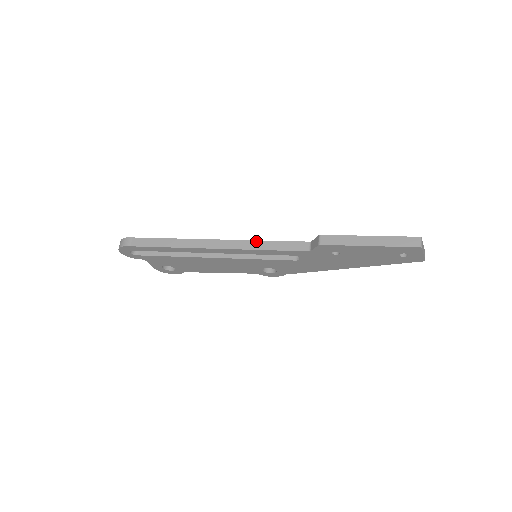
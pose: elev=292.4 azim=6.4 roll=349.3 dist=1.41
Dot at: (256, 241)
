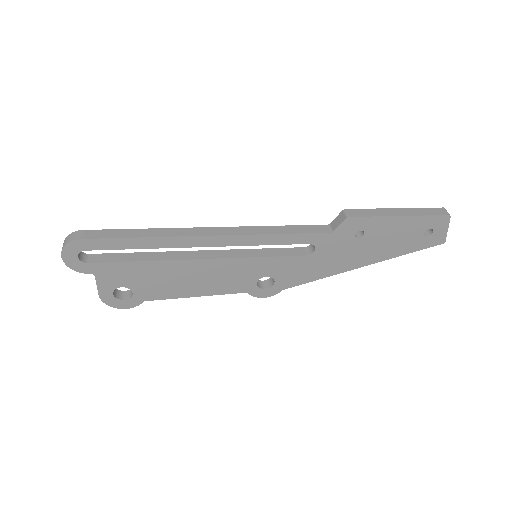
Dot at: (265, 226)
